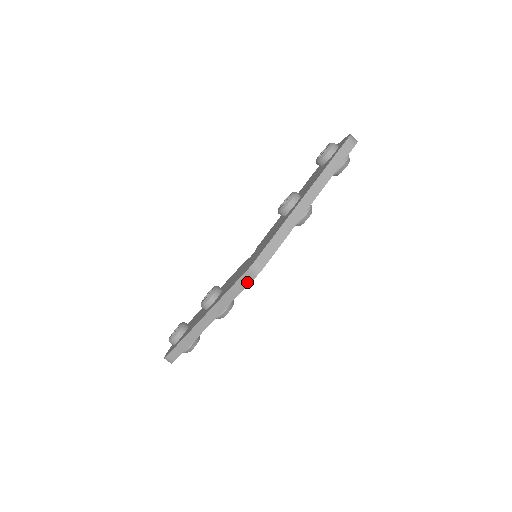
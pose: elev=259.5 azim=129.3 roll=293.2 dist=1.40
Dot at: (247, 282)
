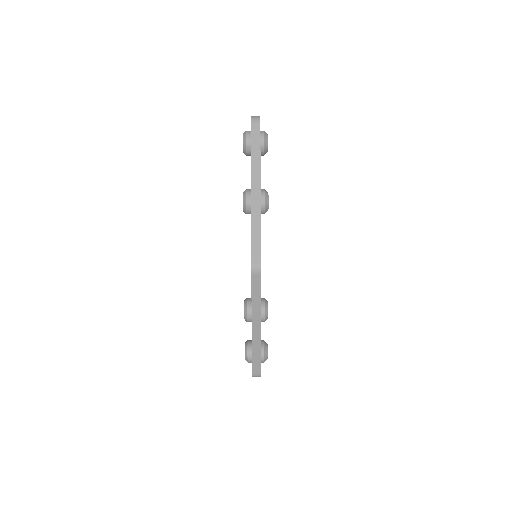
Dot at: (259, 282)
